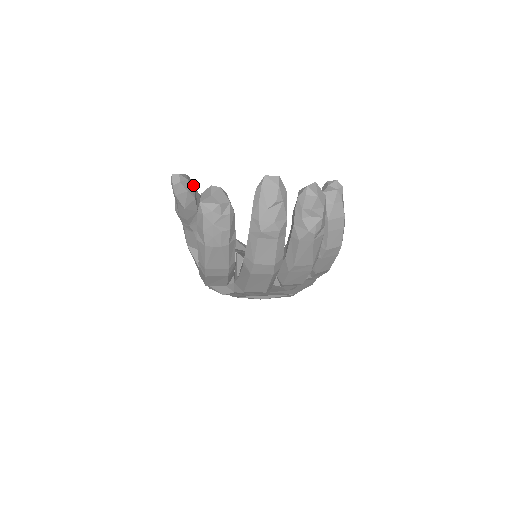
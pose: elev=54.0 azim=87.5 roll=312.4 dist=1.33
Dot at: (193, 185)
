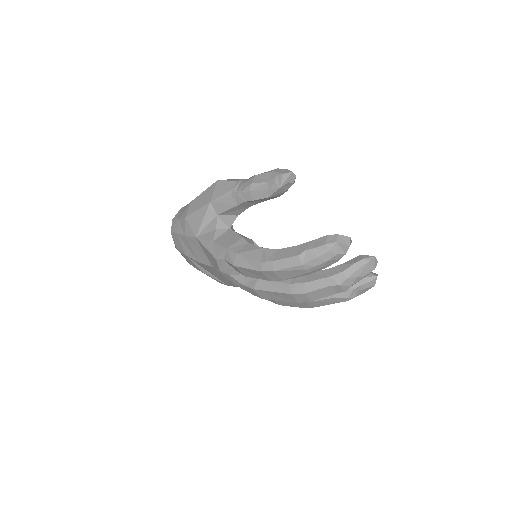
Dot at: occluded
